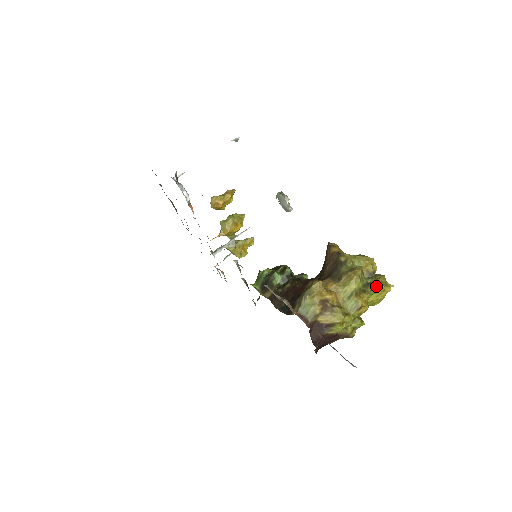
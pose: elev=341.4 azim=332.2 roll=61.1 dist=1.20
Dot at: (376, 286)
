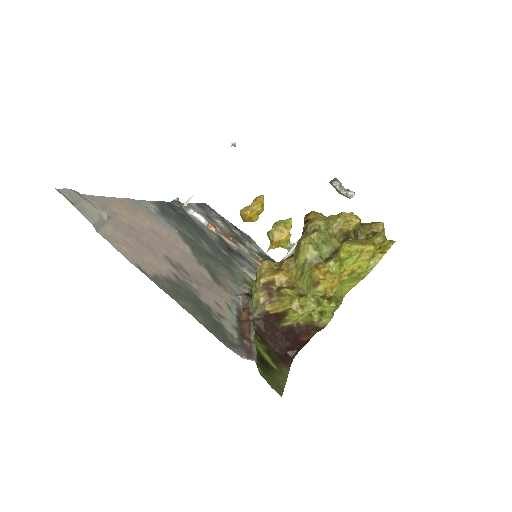
Dot at: (340, 247)
